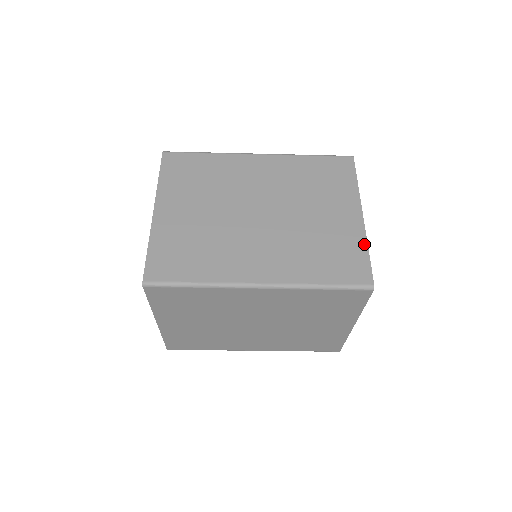
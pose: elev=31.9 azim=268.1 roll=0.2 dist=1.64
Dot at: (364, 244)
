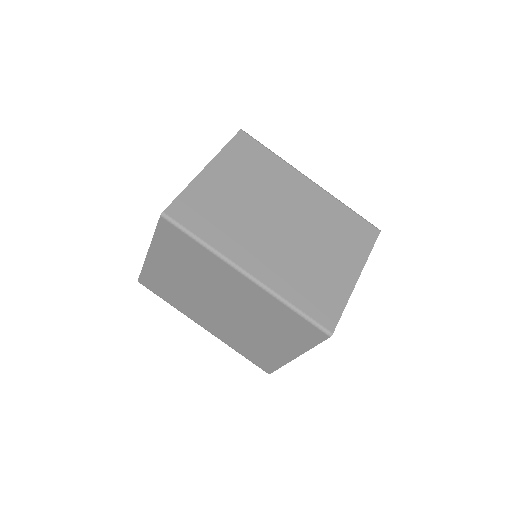
Dot at: (346, 299)
